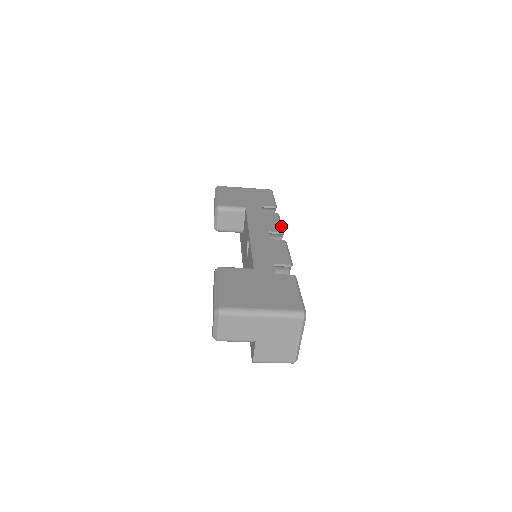
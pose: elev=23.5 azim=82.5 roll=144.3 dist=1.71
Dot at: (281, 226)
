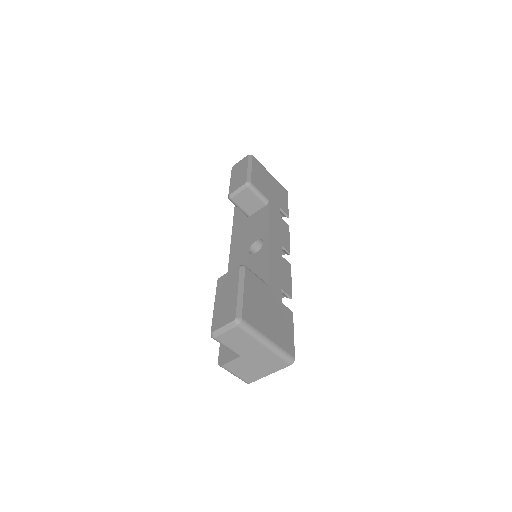
Dot at: occluded
